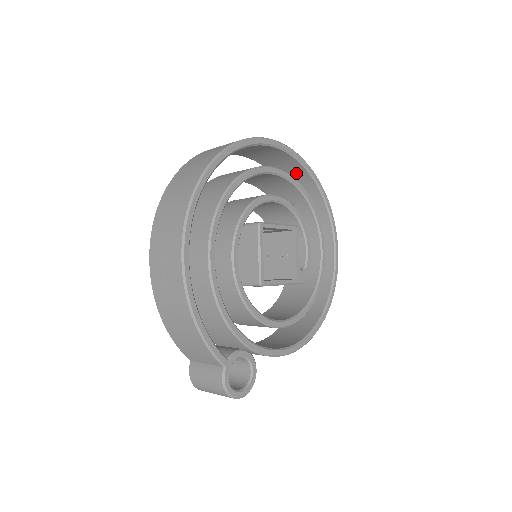
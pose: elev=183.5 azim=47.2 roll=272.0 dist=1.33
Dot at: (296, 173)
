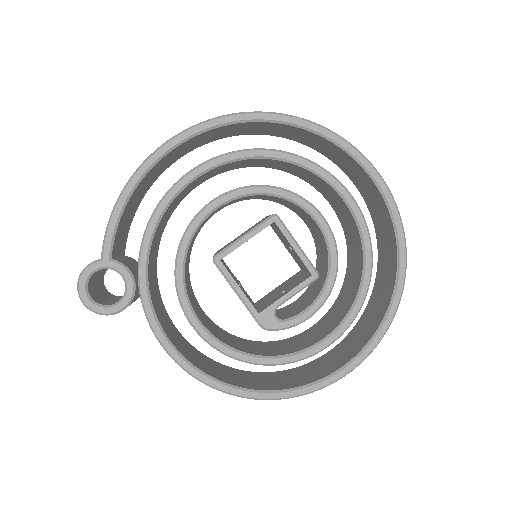
Dot at: (390, 251)
